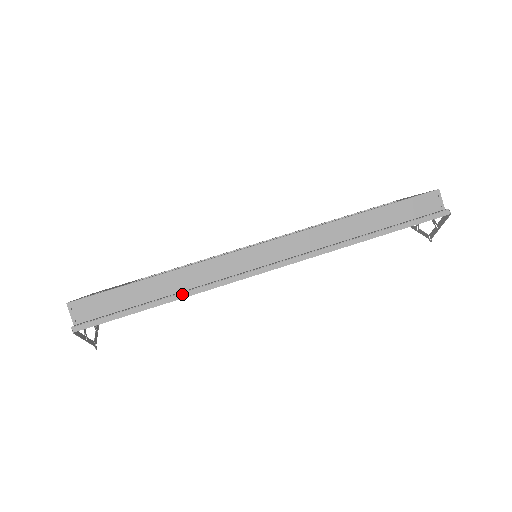
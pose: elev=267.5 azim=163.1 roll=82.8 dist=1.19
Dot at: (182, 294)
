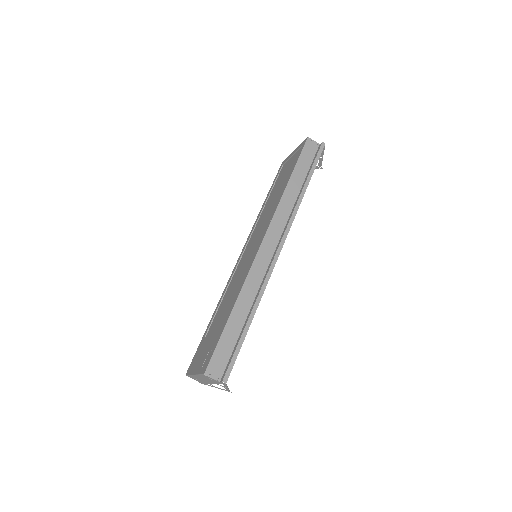
Dot at: (256, 305)
